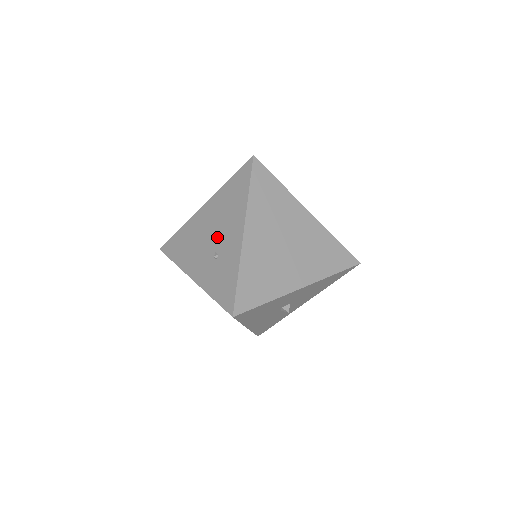
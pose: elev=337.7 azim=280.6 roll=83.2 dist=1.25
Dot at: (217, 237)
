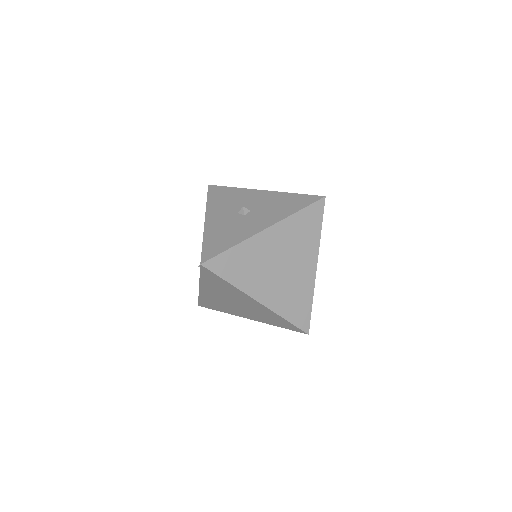
Dot at: occluded
